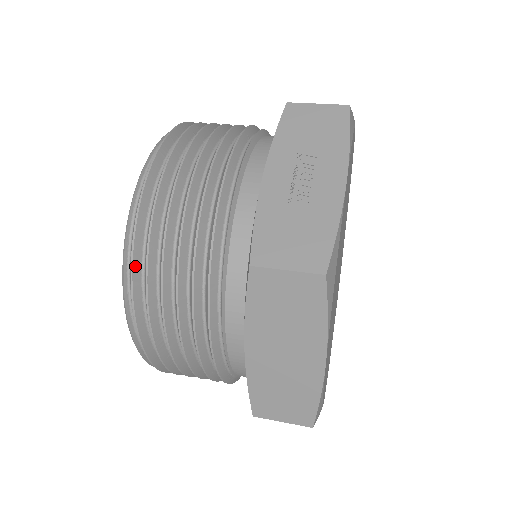
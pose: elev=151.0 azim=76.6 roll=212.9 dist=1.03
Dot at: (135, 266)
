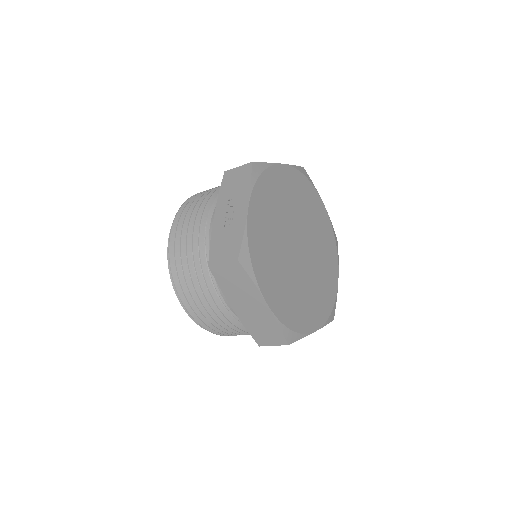
Dot at: (175, 281)
